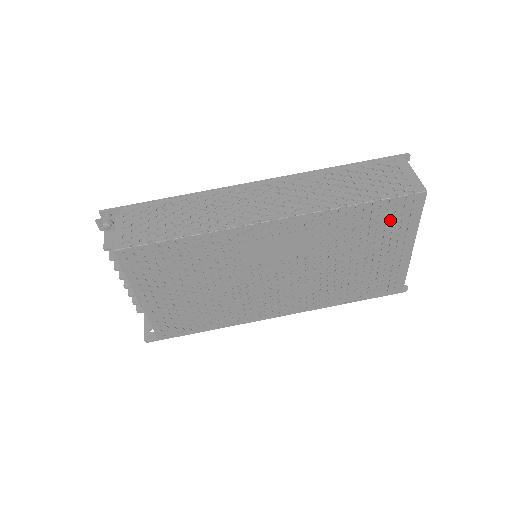
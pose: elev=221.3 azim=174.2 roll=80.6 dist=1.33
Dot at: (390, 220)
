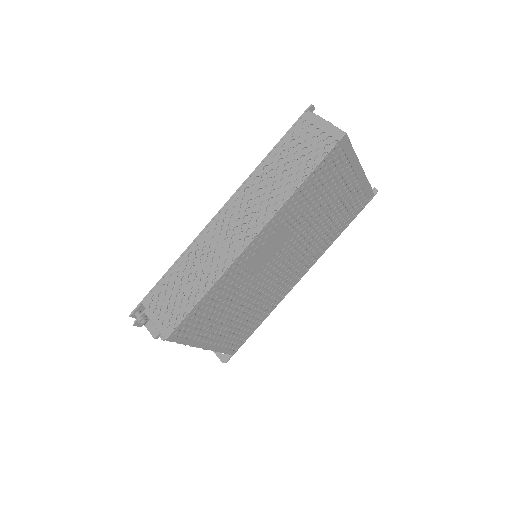
Dot at: (333, 169)
